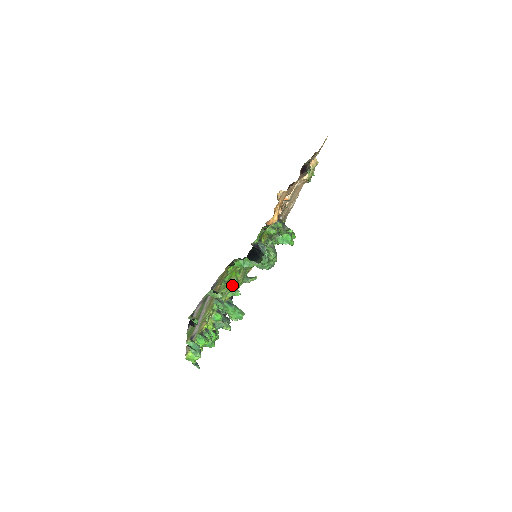
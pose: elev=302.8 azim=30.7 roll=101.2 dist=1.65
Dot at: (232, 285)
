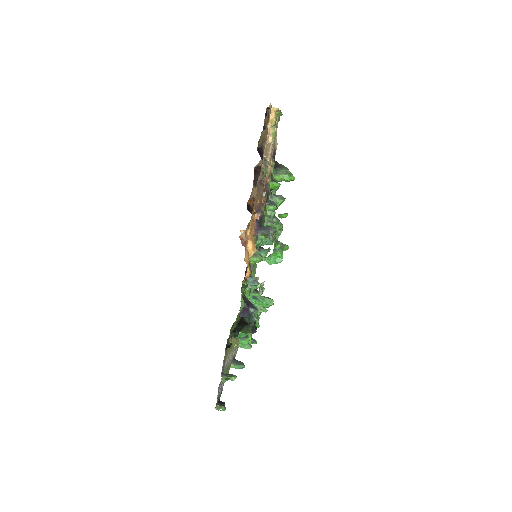
Dot at: occluded
